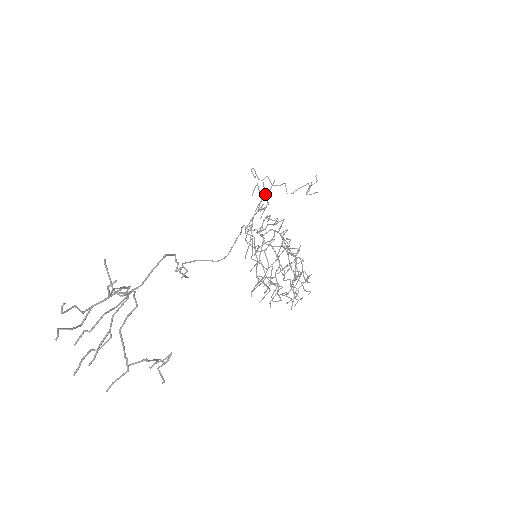
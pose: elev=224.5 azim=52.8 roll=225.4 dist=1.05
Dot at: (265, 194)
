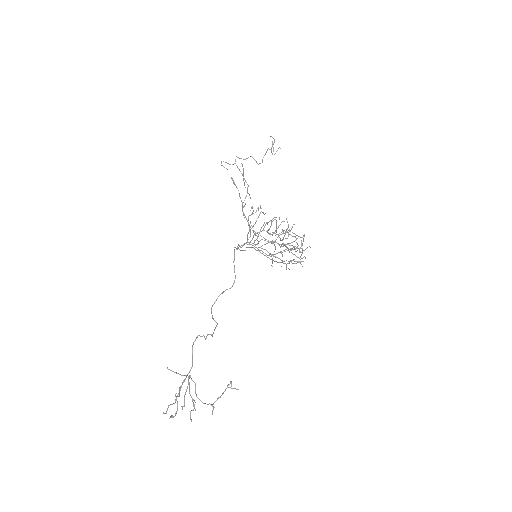
Dot at: (243, 176)
